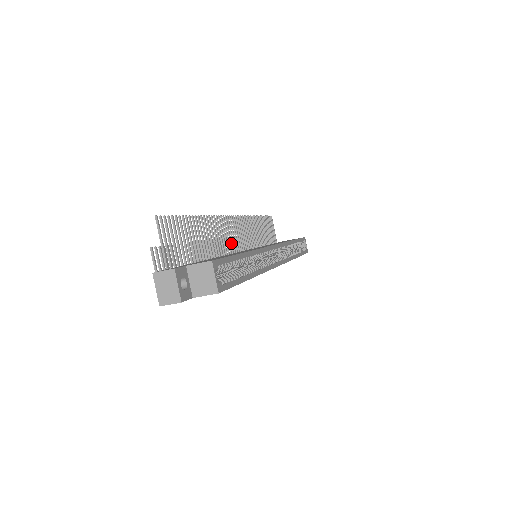
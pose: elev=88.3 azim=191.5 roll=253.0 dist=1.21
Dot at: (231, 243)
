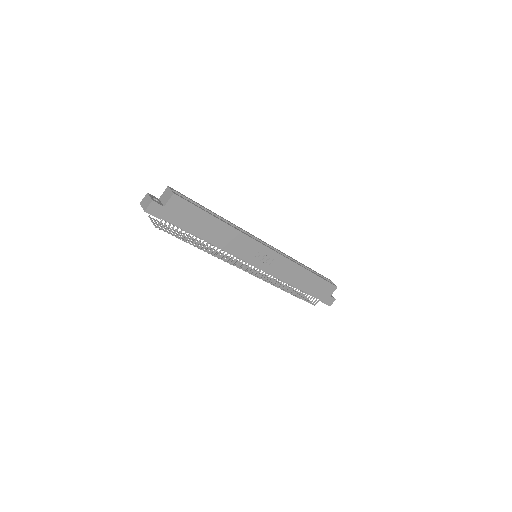
Dot at: occluded
